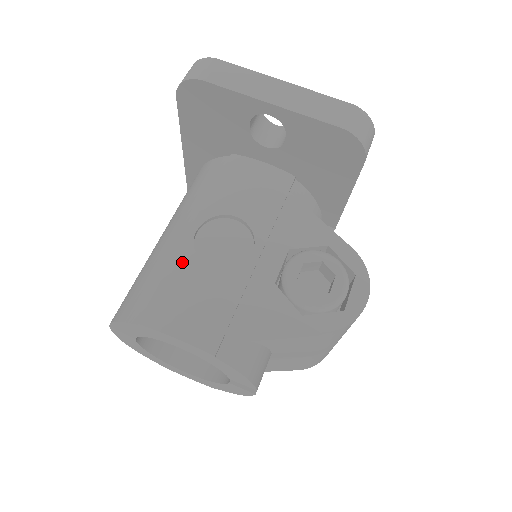
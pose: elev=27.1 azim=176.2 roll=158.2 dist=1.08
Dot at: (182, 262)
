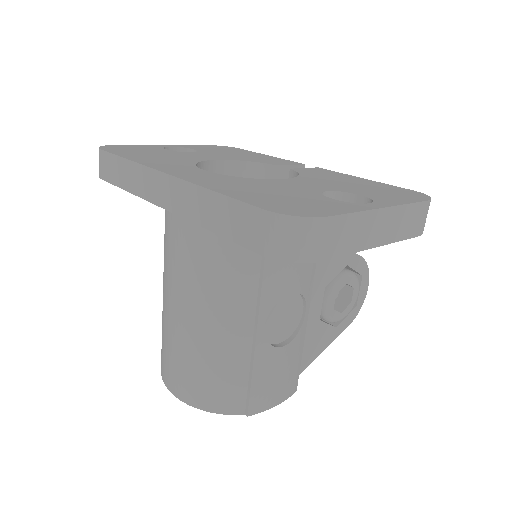
Dot at: (263, 358)
